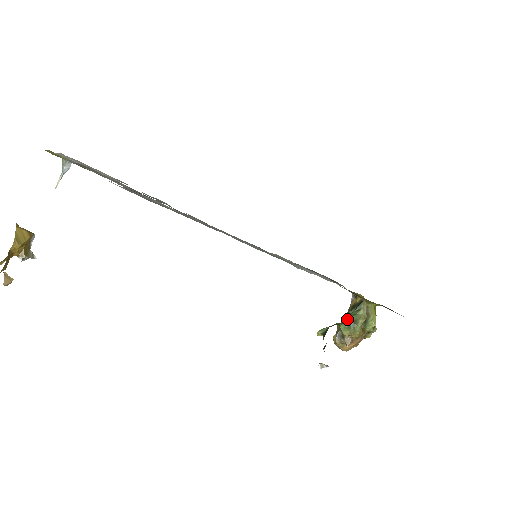
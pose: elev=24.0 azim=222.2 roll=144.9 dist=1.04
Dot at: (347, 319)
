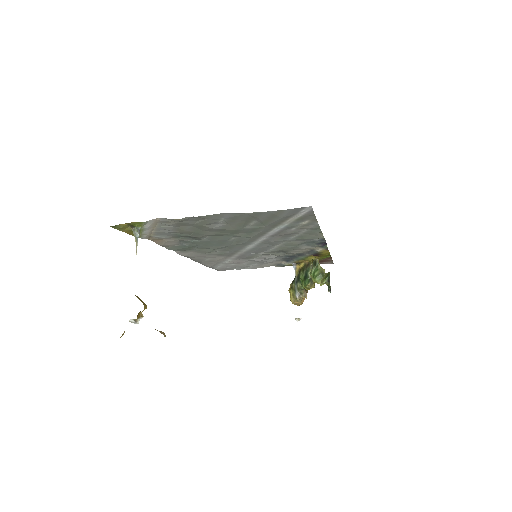
Dot at: (317, 274)
